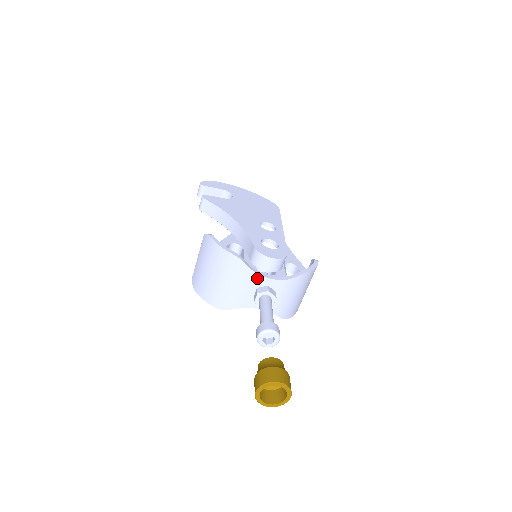
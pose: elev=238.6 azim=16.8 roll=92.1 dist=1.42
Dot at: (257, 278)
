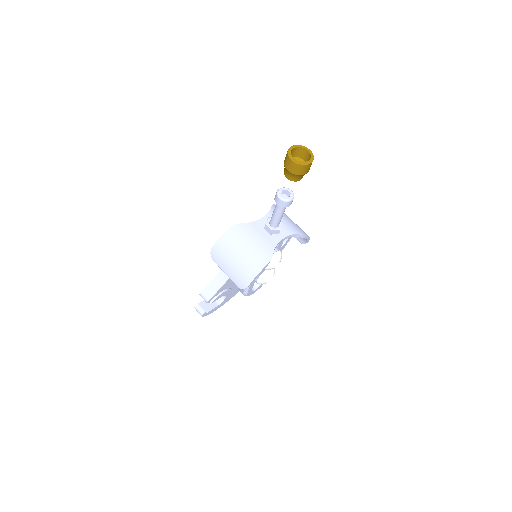
Dot at: (256, 224)
